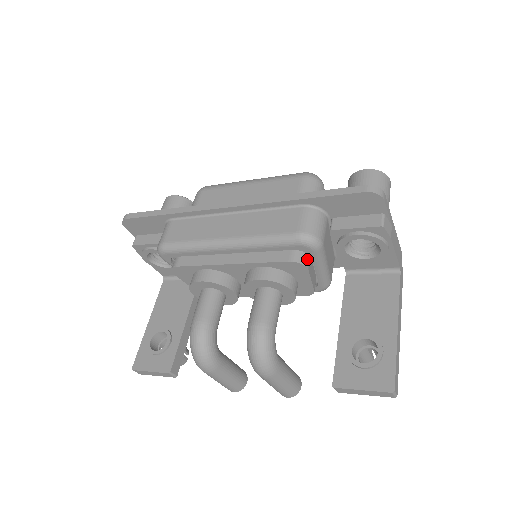
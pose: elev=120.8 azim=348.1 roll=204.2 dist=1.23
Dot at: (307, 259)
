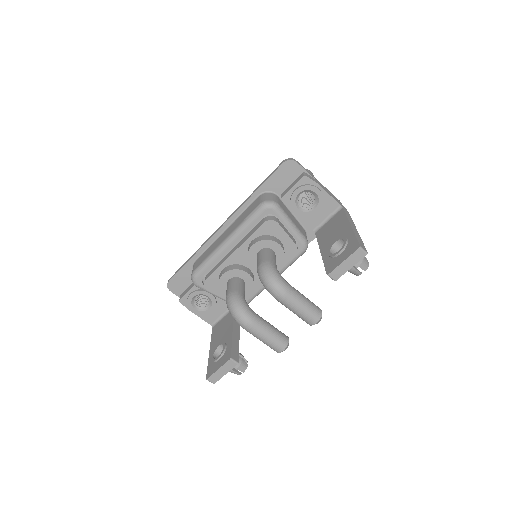
Dot at: (275, 219)
